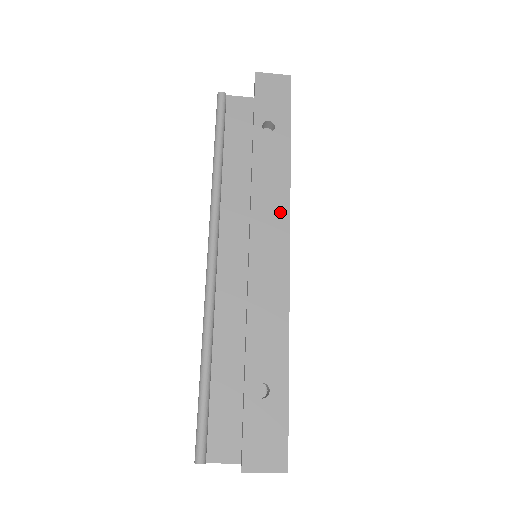
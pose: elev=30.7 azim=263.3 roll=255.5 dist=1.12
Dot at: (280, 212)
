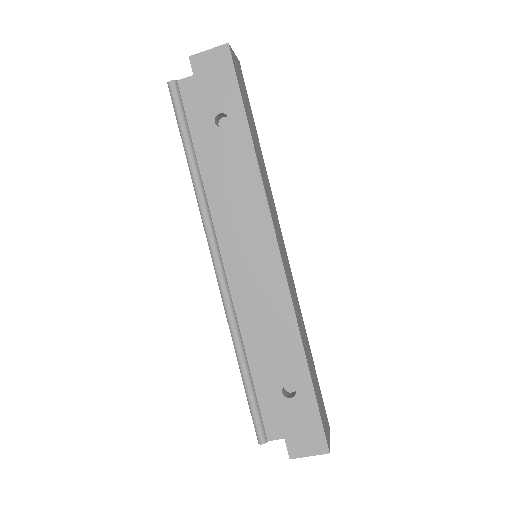
Dot at: (260, 216)
